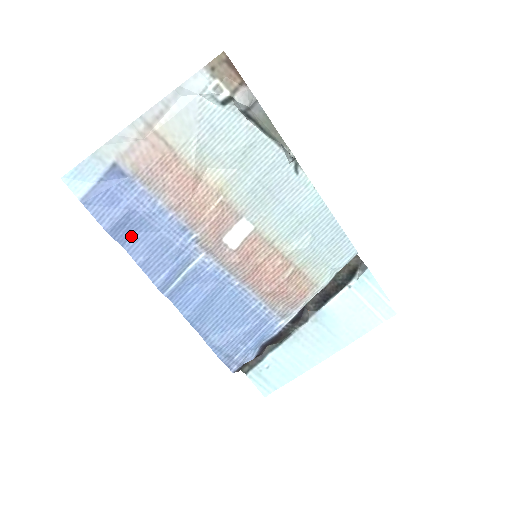
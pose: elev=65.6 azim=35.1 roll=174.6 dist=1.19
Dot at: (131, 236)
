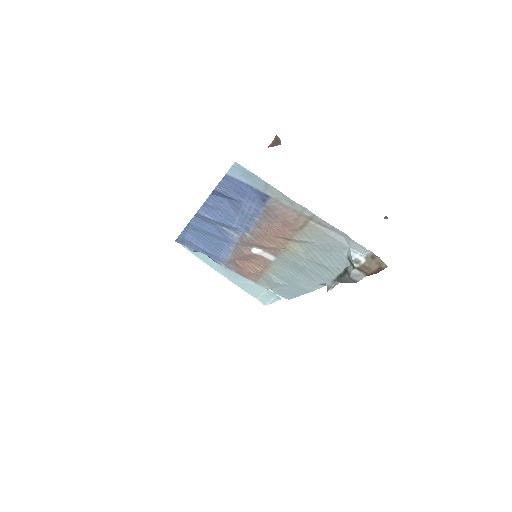
Dot at: (222, 198)
